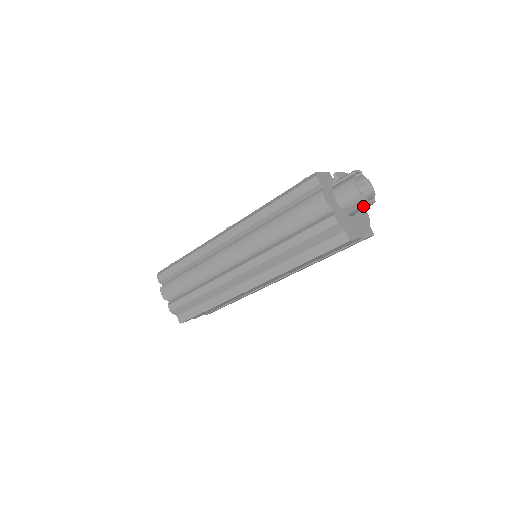
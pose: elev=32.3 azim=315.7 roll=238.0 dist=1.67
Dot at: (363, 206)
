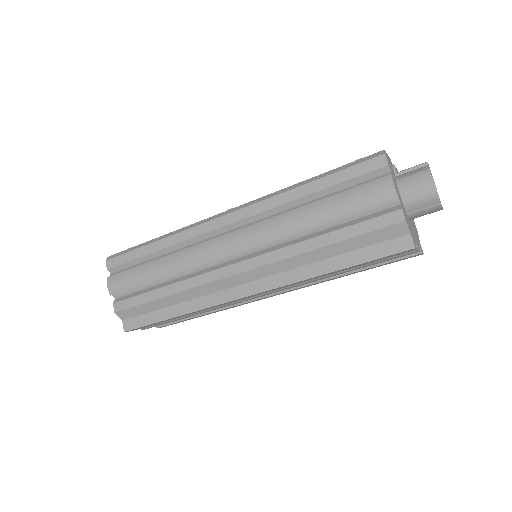
Dot at: (432, 209)
